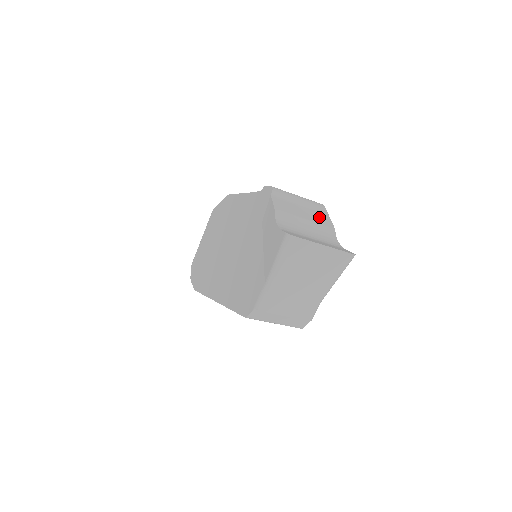
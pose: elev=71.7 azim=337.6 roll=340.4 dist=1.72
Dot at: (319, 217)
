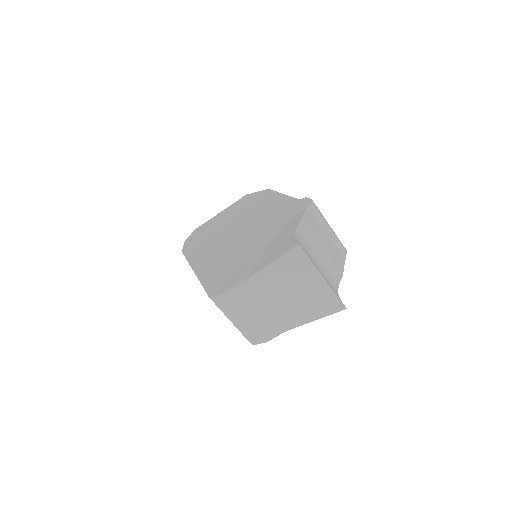
Dot at: (336, 256)
